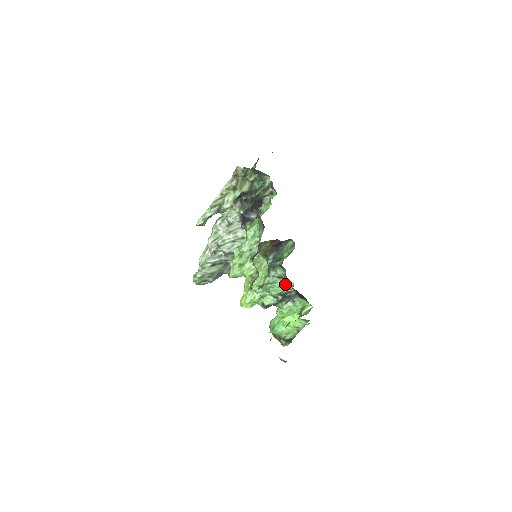
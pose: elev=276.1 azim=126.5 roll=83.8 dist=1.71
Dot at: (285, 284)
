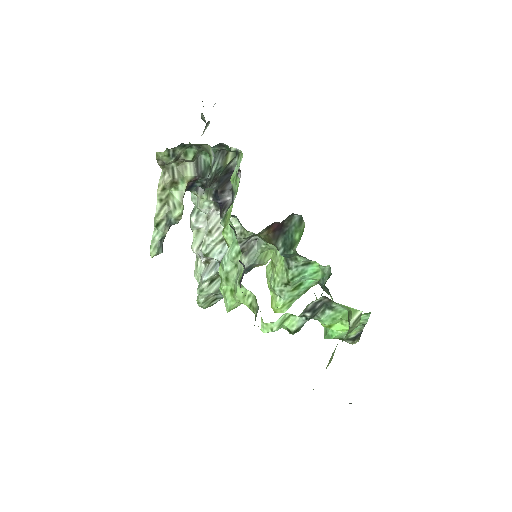
Dot at: (318, 268)
